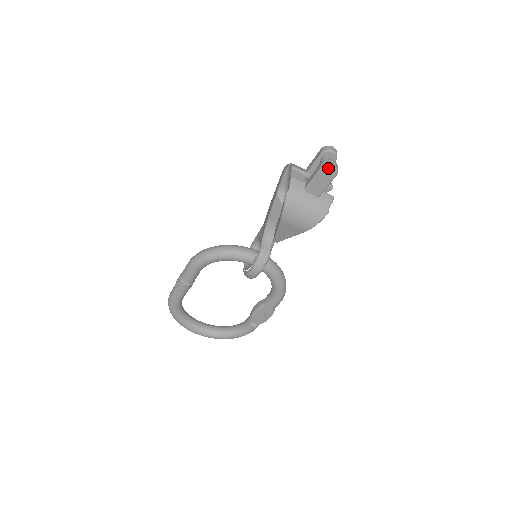
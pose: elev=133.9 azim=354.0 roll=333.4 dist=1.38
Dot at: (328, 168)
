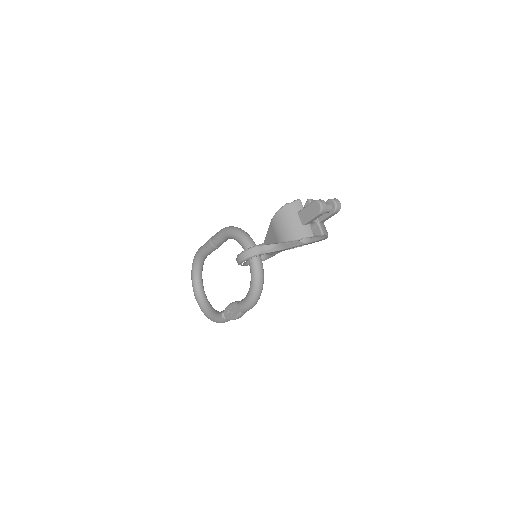
Dot at: (317, 204)
